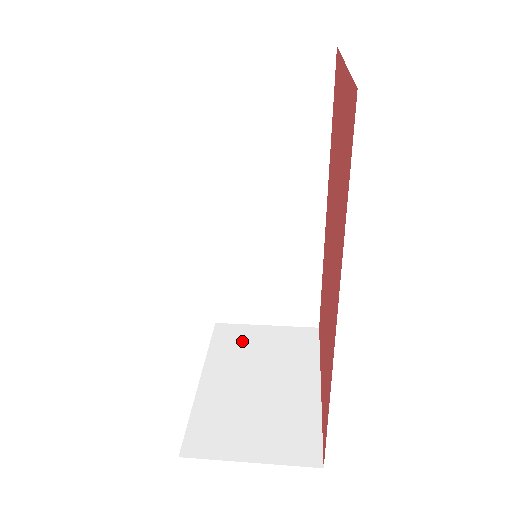
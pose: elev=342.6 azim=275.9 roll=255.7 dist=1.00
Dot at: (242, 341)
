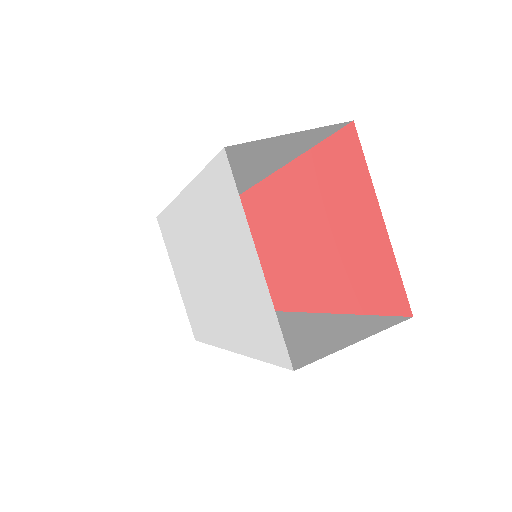
Dot at: occluded
